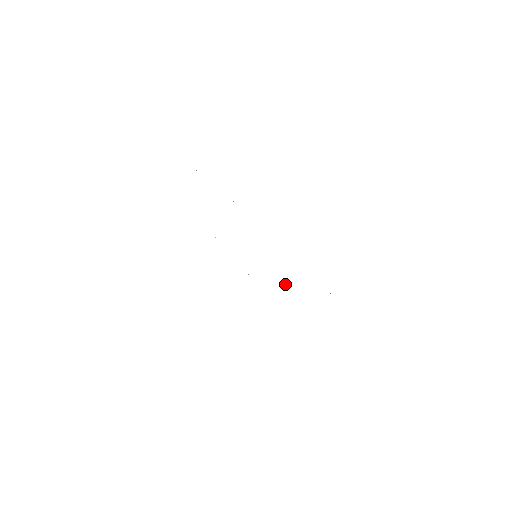
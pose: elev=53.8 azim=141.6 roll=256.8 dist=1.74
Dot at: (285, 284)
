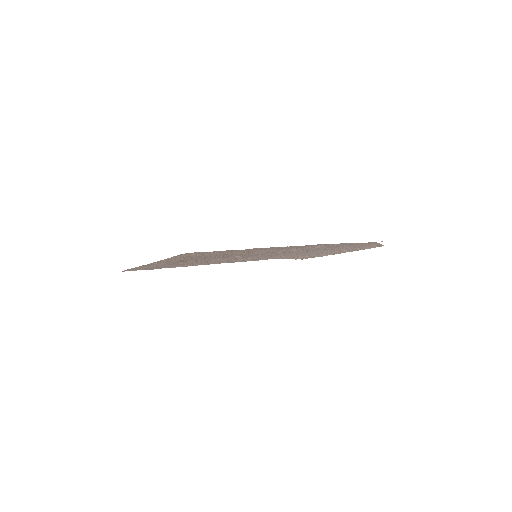
Dot at: occluded
